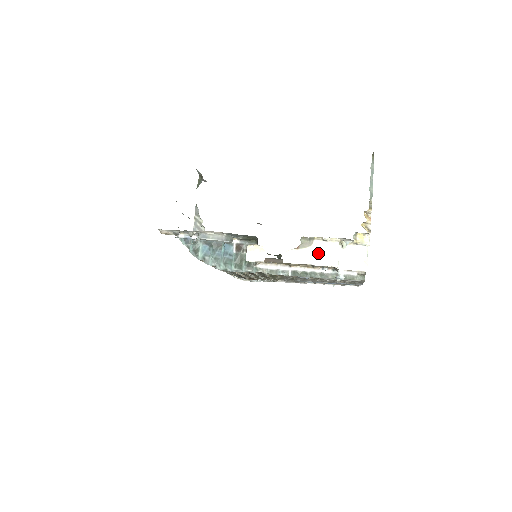
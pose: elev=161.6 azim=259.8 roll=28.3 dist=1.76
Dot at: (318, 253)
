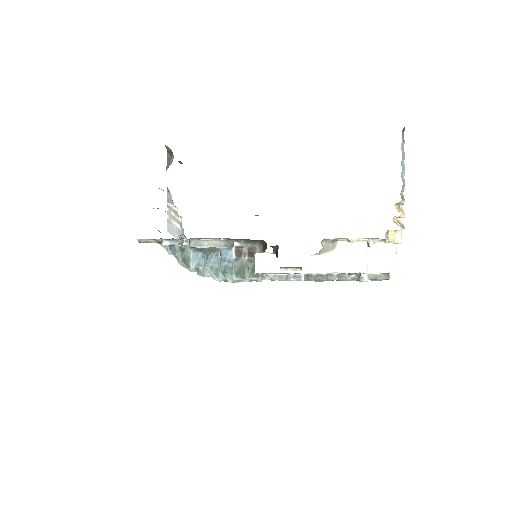
Dot at: (343, 258)
